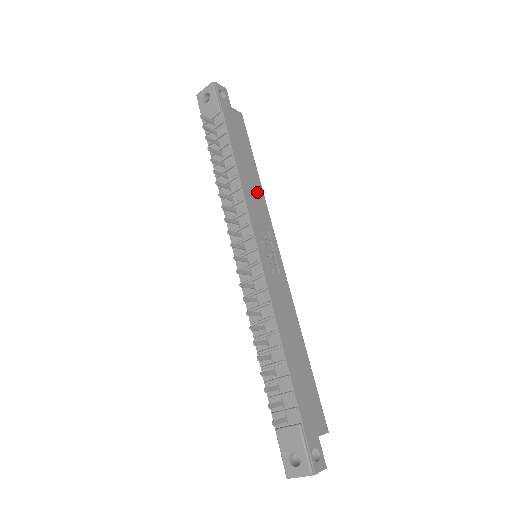
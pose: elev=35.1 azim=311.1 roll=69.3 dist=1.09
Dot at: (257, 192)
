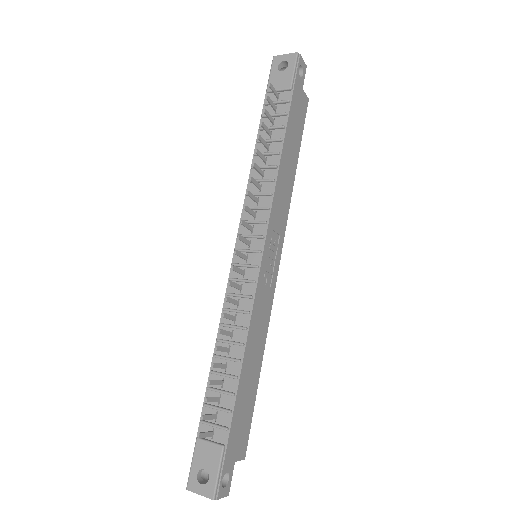
Dot at: (287, 191)
